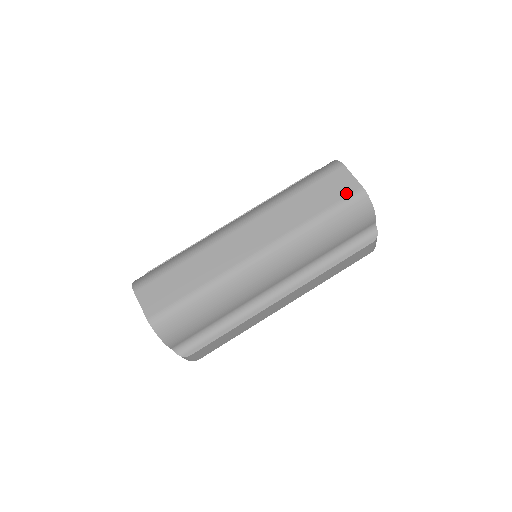
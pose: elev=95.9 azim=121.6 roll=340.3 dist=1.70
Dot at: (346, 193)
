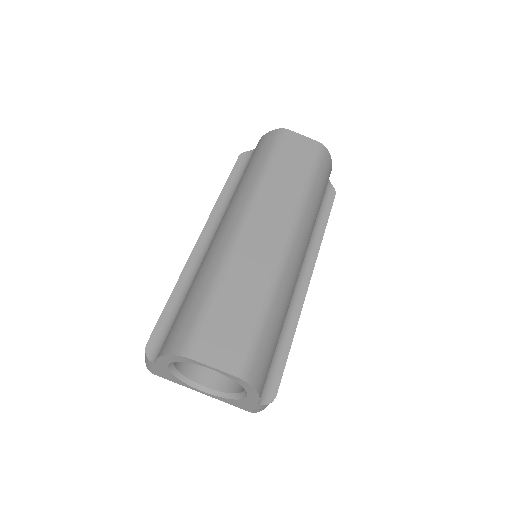
Dot at: (311, 152)
